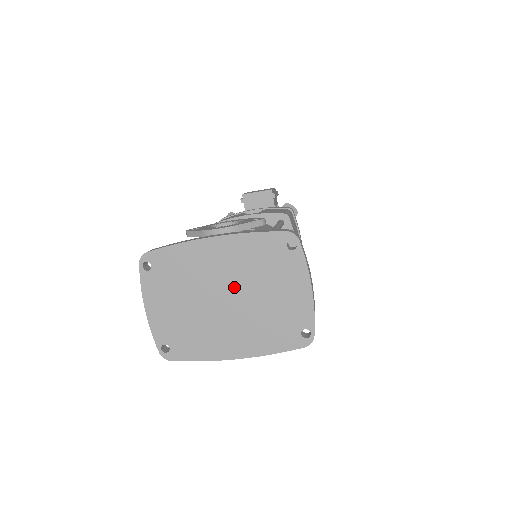
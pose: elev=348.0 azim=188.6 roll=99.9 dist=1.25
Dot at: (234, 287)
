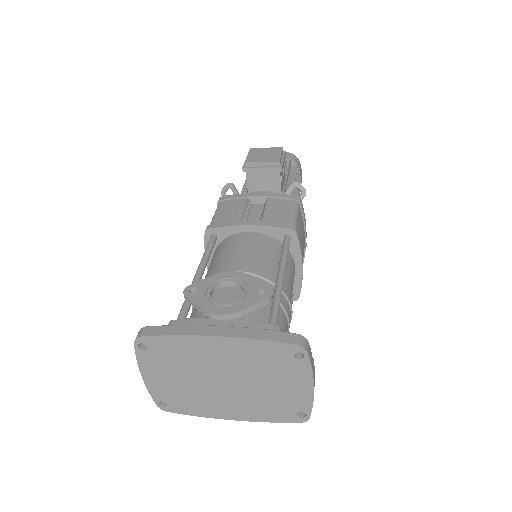
Dot at: (234, 375)
